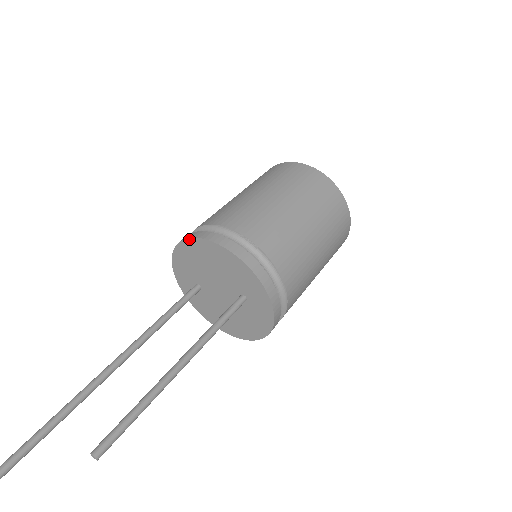
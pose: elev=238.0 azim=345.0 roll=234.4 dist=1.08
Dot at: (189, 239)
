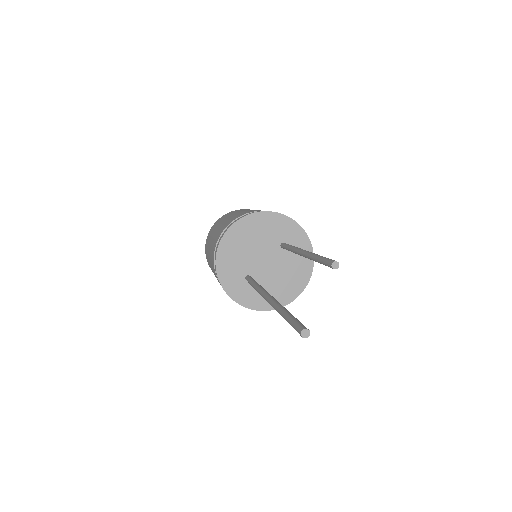
Dot at: (225, 235)
